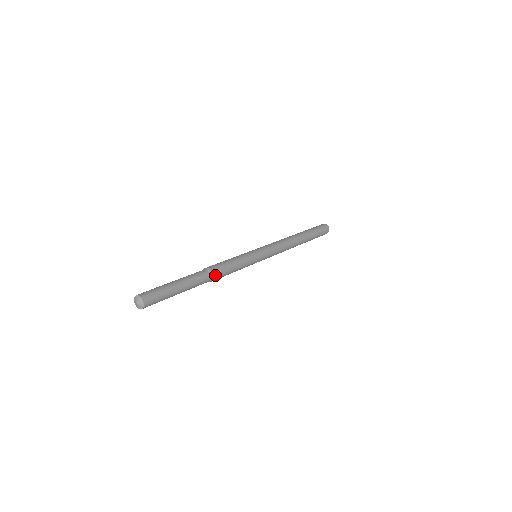
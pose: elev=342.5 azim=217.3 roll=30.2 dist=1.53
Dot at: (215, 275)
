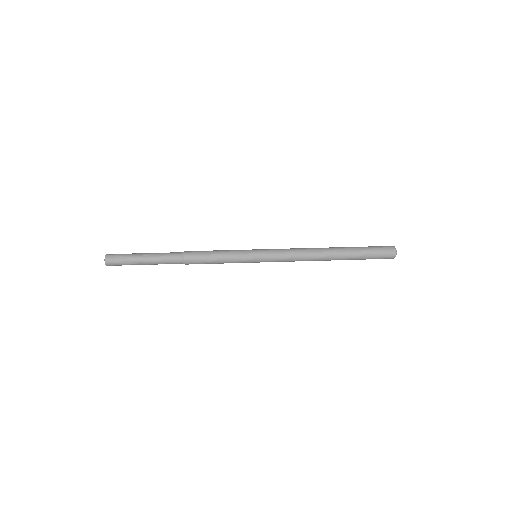
Dot at: (187, 255)
